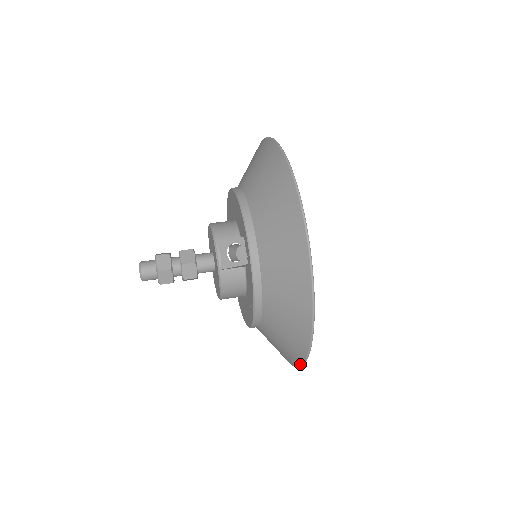
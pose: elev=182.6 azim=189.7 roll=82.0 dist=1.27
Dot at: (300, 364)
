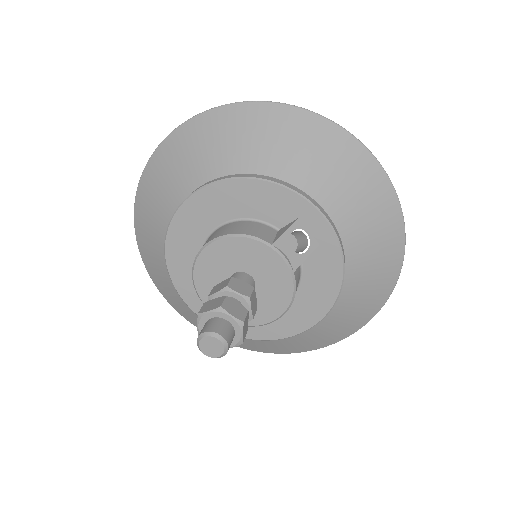
Dot at: (365, 324)
